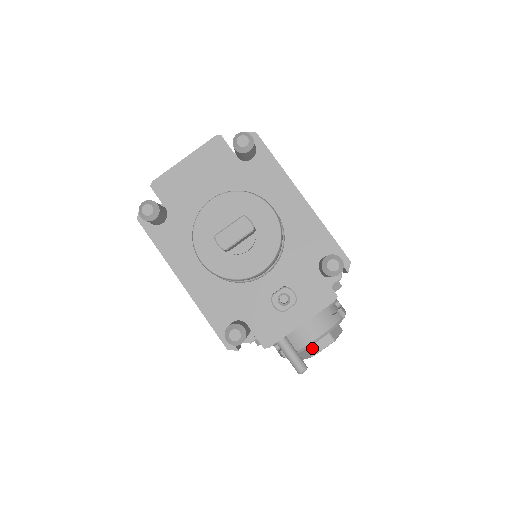
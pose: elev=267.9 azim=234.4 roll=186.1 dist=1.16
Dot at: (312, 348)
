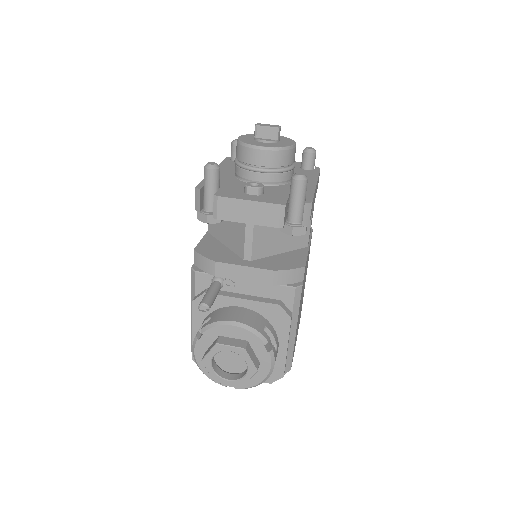
Dot at: (223, 339)
